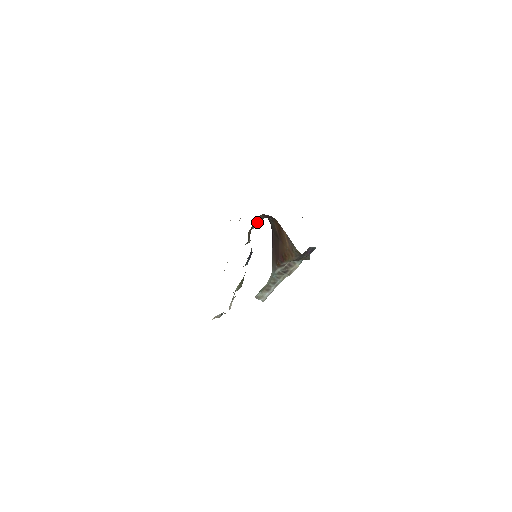
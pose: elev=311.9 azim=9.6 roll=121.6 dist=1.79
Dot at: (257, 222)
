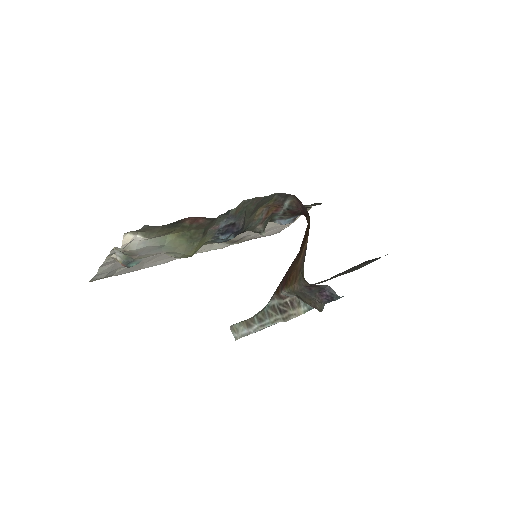
Dot at: (285, 208)
